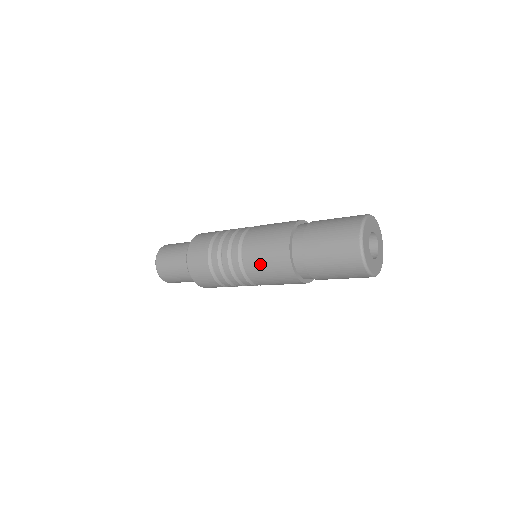
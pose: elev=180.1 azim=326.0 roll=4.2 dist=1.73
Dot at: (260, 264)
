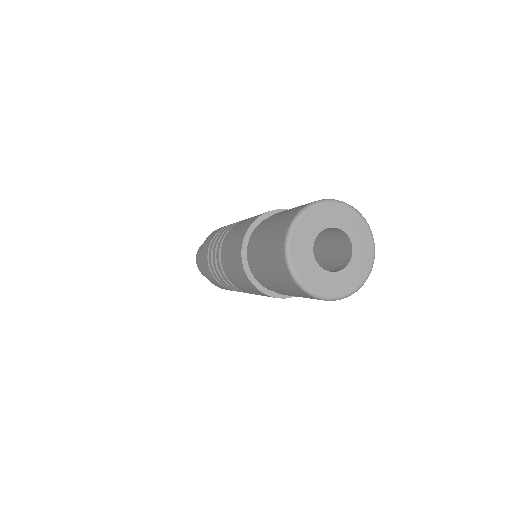
Dot at: (230, 271)
